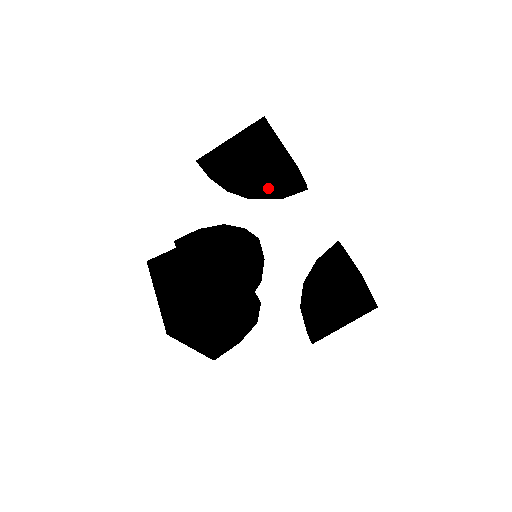
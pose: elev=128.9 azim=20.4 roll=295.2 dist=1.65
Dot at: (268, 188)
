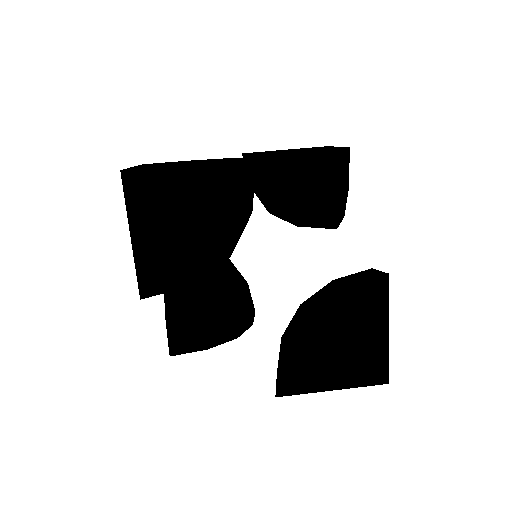
Dot at: (308, 165)
